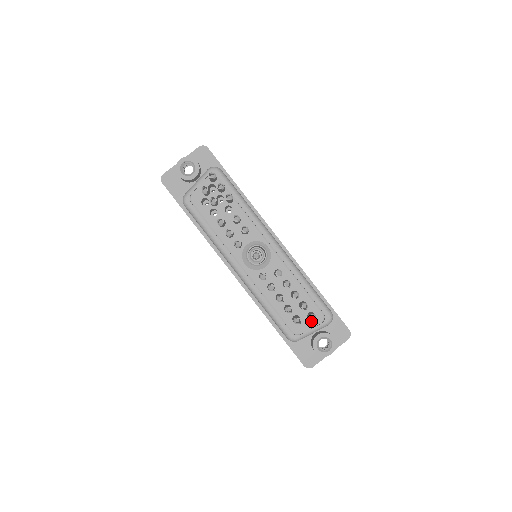
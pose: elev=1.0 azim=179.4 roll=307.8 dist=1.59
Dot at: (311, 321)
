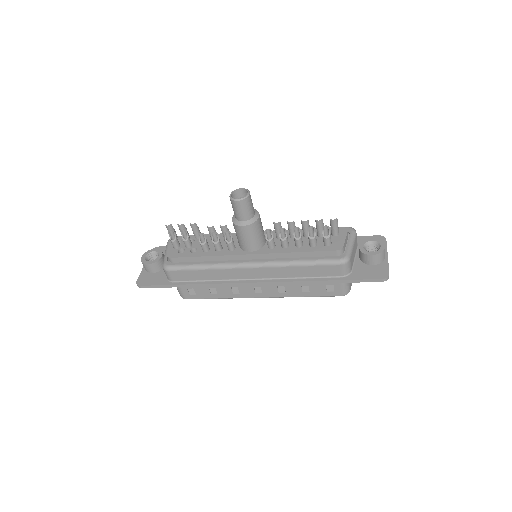
Dot at: (339, 236)
